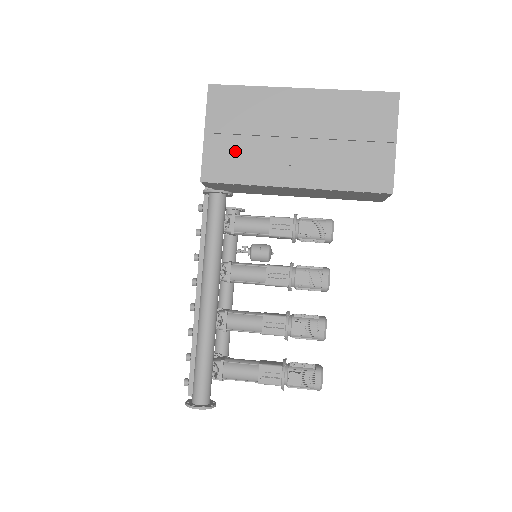
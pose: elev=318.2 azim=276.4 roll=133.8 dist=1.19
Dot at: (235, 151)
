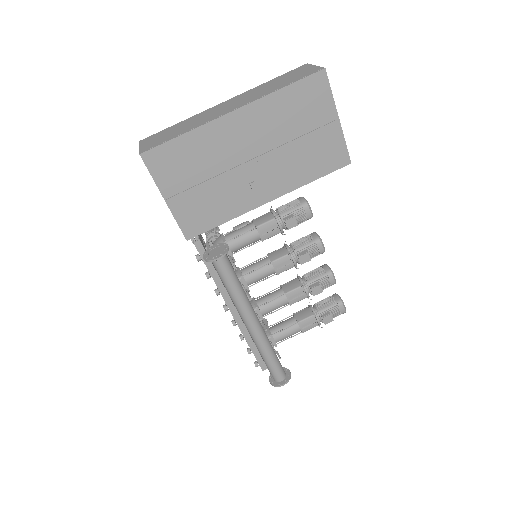
Dot at: (202, 200)
